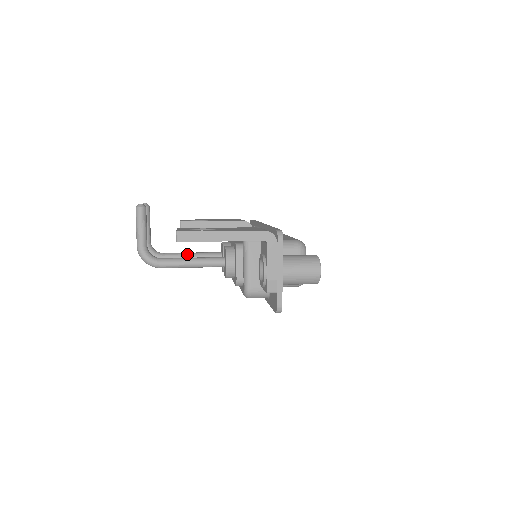
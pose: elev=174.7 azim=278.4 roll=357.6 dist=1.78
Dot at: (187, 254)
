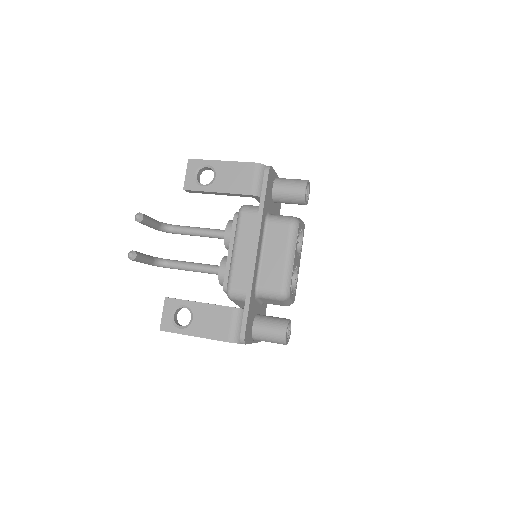
Dot at: (196, 234)
